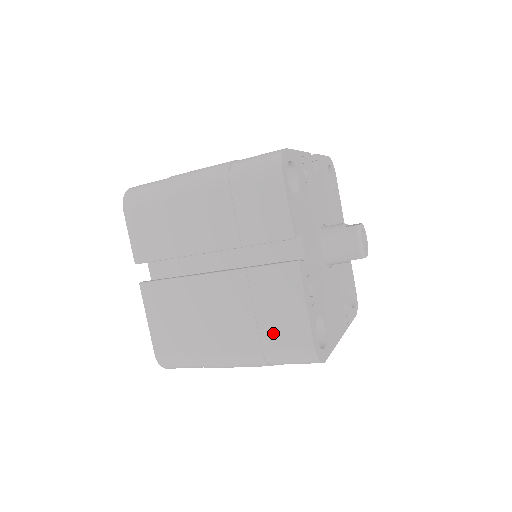
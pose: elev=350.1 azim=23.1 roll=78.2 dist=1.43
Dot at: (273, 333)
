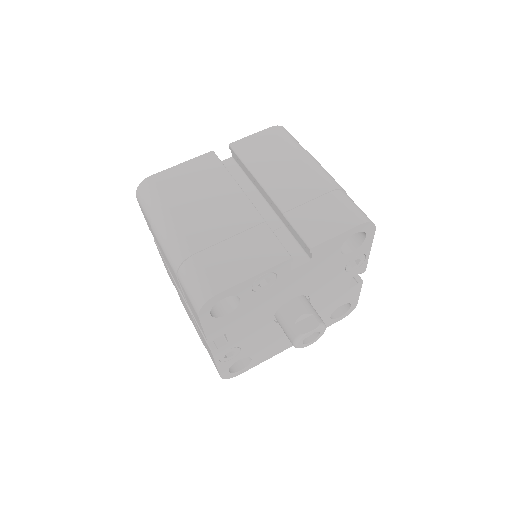
Dot at: occluded
